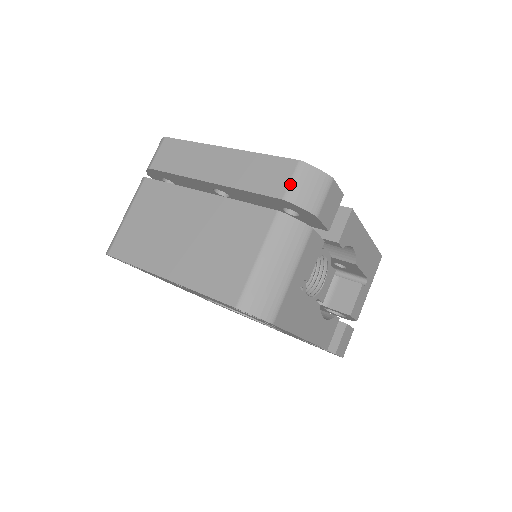
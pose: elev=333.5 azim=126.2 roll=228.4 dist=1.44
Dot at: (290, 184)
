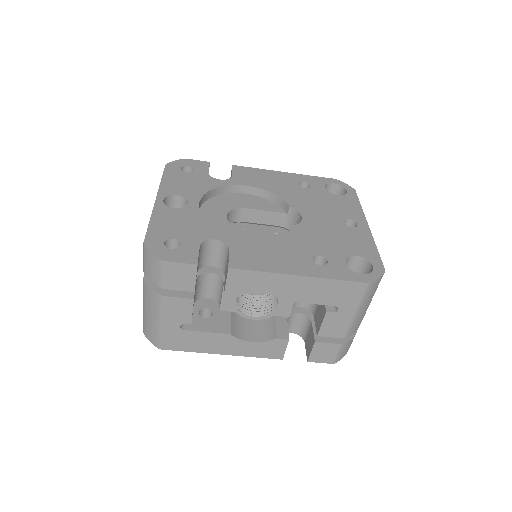
Dot at: (143, 260)
